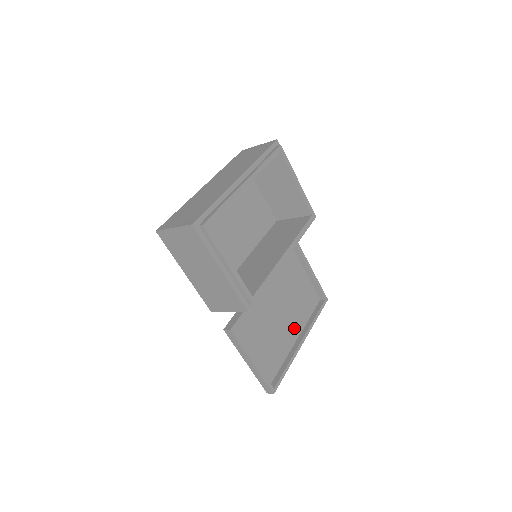
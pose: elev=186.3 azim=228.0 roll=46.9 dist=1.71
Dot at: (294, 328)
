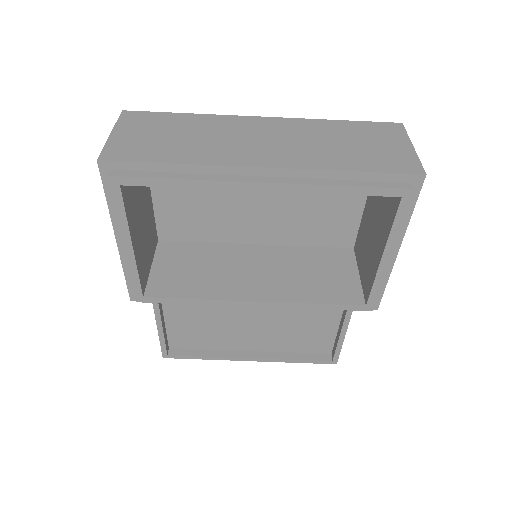
Dot at: (258, 342)
